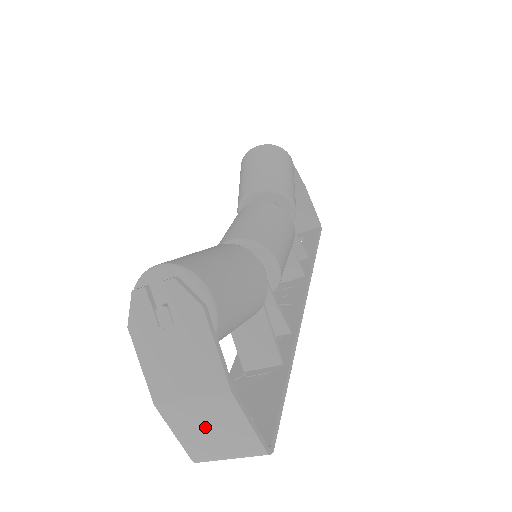
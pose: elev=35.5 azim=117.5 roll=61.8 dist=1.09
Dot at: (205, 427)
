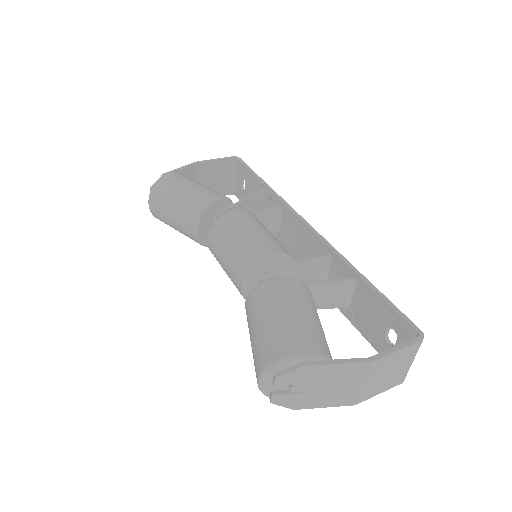
Dot at: (385, 376)
